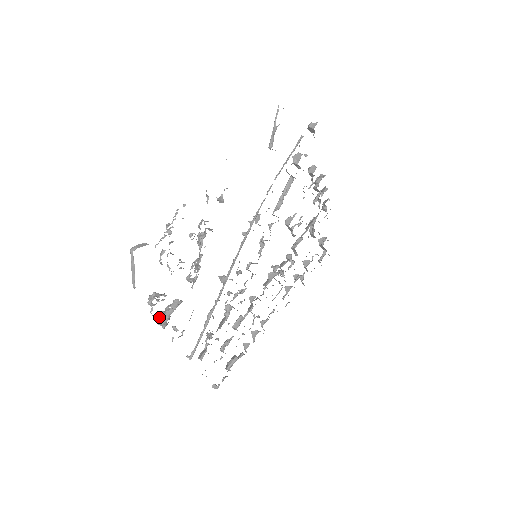
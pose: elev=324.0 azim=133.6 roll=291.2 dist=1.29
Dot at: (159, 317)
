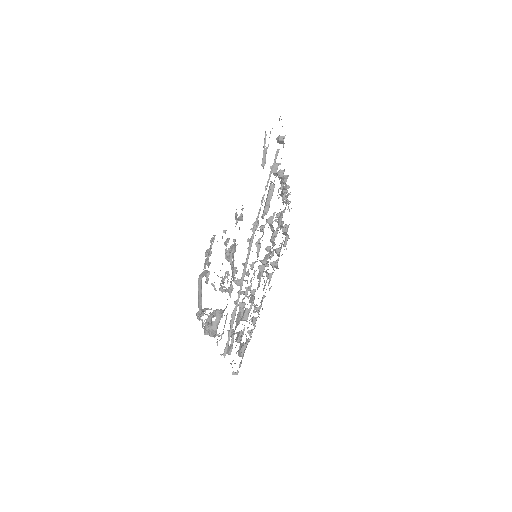
Dot at: (206, 328)
